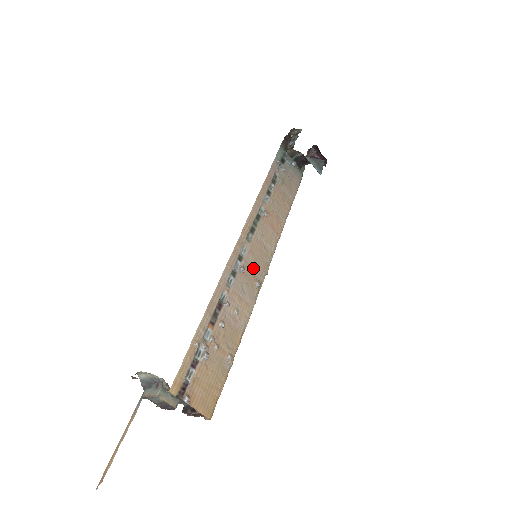
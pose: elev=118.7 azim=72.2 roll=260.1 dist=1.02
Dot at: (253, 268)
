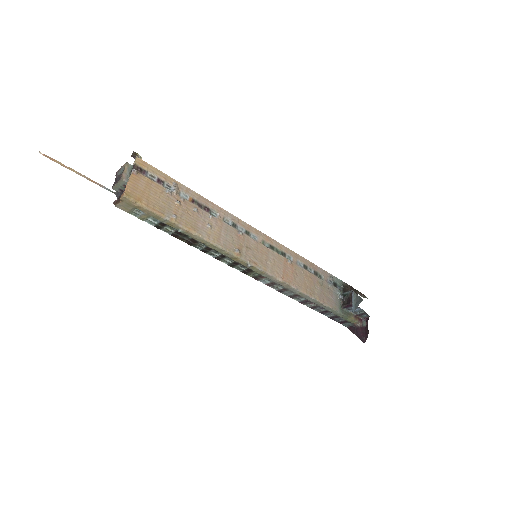
Dot at: (247, 247)
